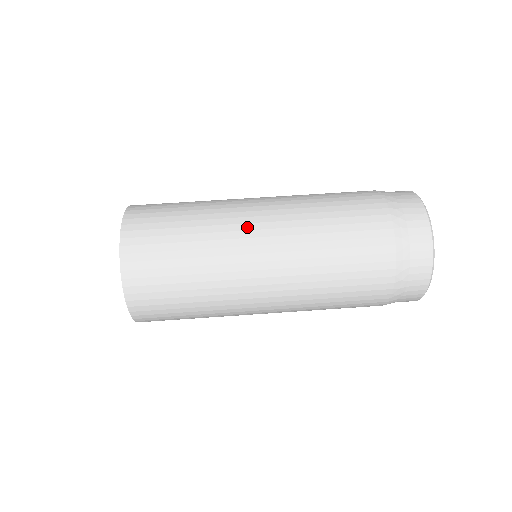
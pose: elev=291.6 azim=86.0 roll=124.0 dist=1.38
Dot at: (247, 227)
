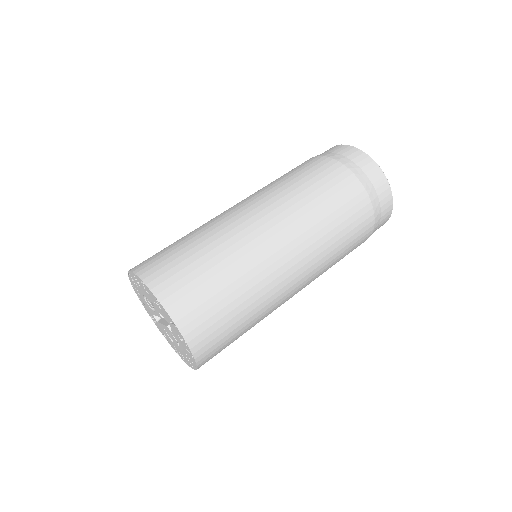
Dot at: (258, 233)
